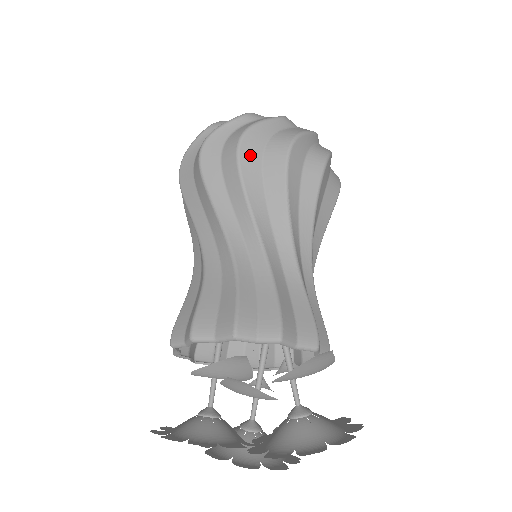
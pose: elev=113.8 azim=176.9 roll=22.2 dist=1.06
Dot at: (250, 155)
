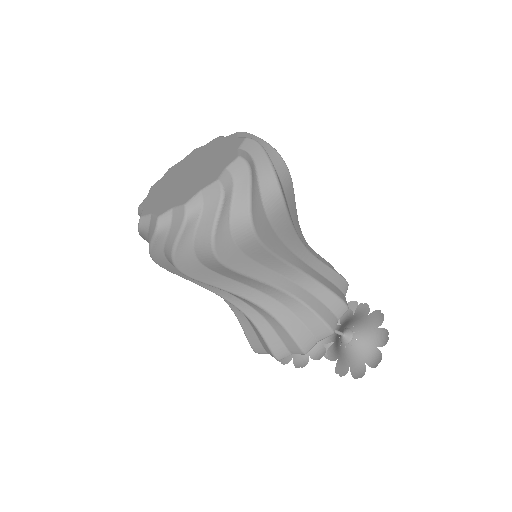
Dot at: (193, 270)
